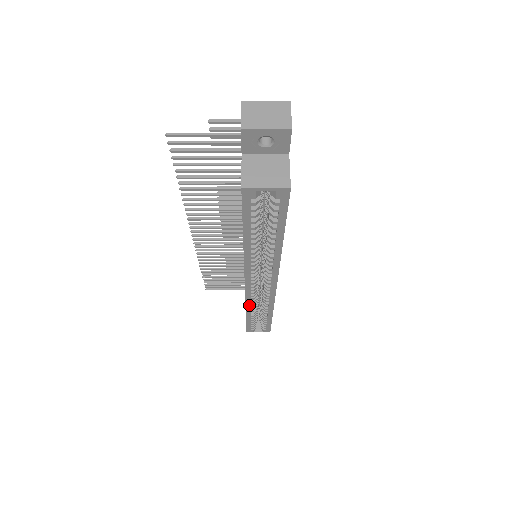
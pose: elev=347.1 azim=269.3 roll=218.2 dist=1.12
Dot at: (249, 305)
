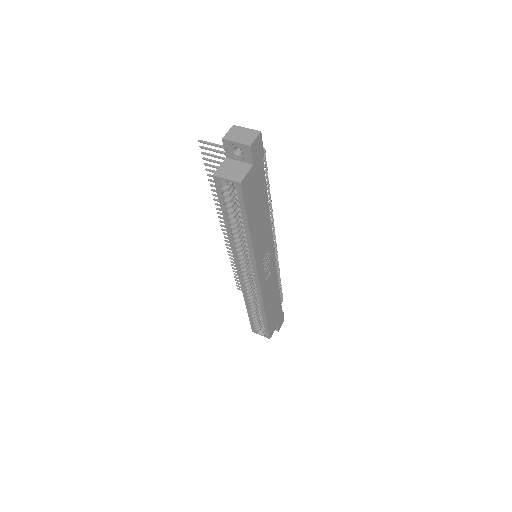
Dot at: (246, 297)
